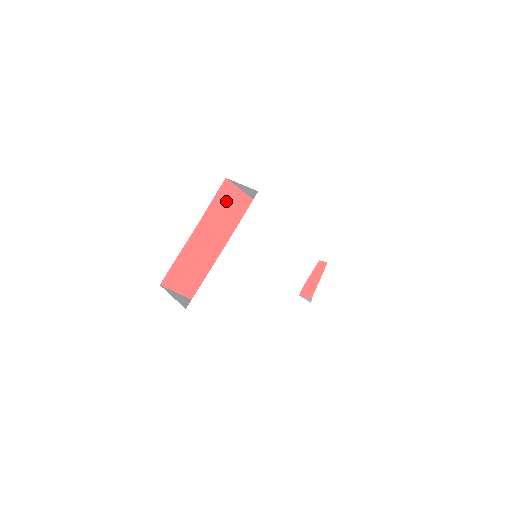
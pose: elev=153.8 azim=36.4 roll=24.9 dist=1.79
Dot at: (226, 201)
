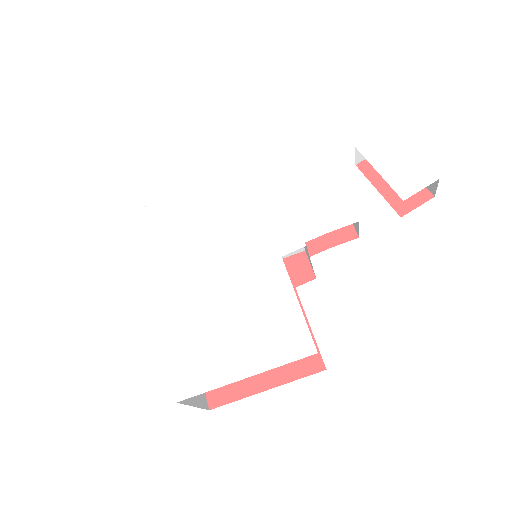
Dot at: occluded
